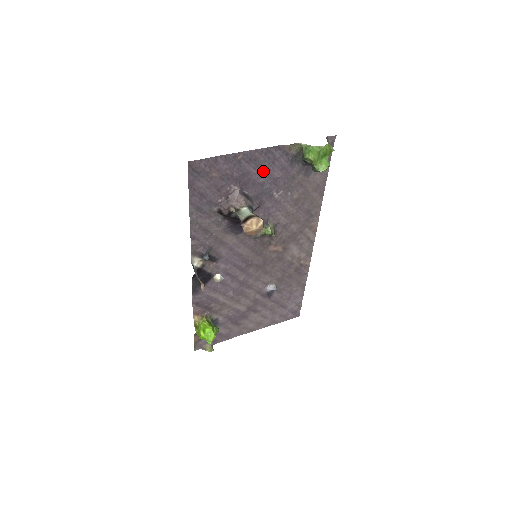
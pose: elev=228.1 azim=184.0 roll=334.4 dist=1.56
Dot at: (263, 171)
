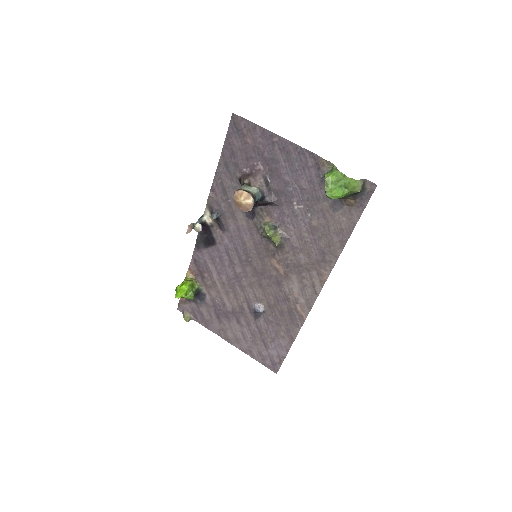
Dot at: (292, 170)
